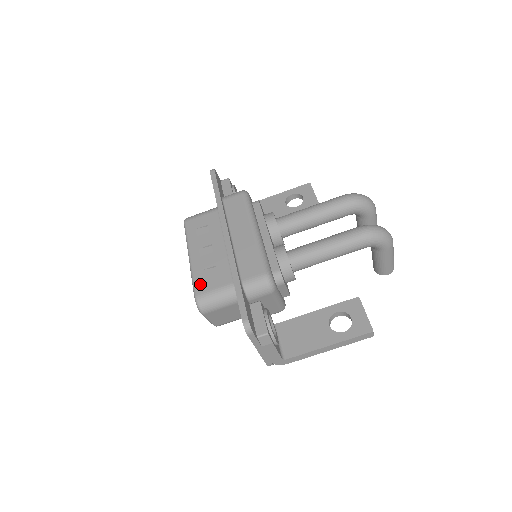
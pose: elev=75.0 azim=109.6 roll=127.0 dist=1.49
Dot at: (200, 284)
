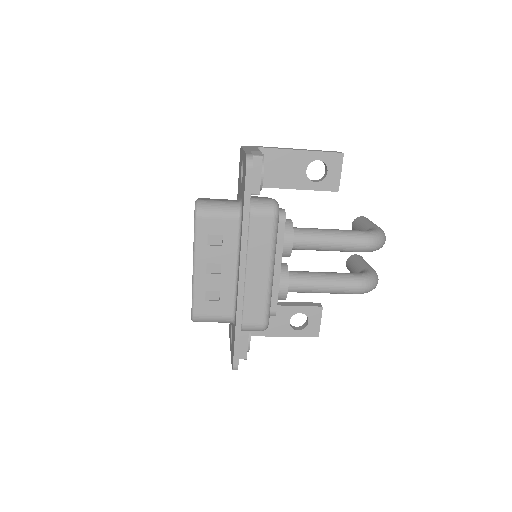
Dot at: (200, 305)
